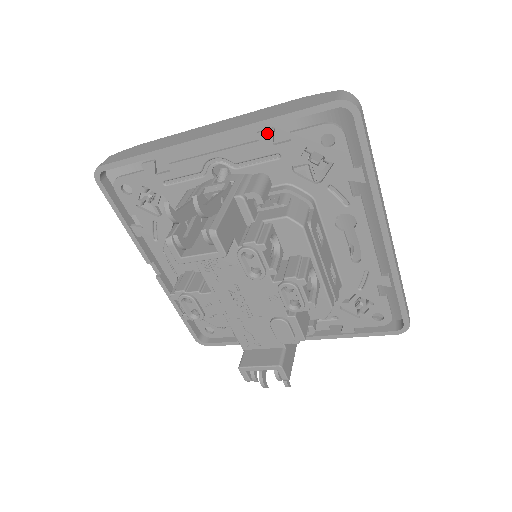
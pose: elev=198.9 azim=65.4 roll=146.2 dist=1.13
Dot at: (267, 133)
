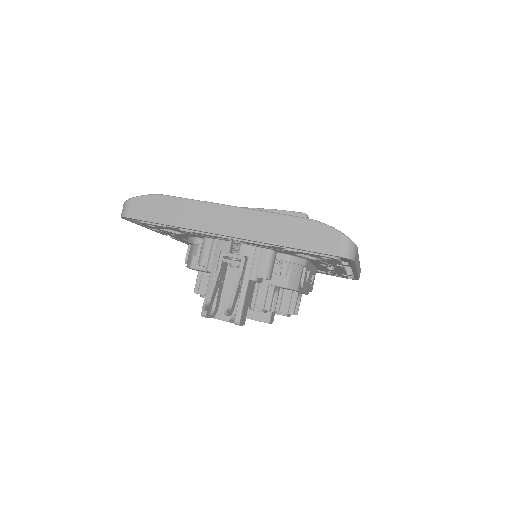
Dot at: (279, 247)
